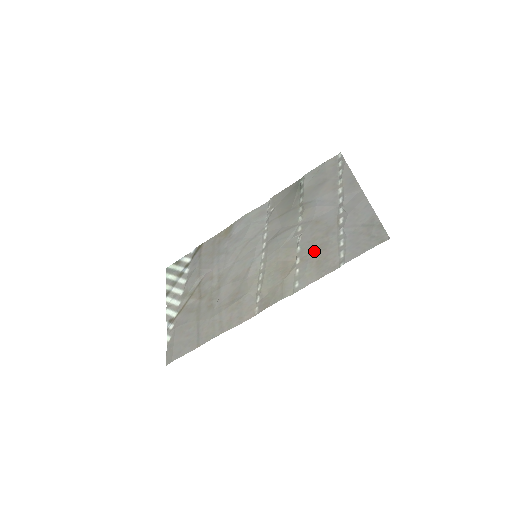
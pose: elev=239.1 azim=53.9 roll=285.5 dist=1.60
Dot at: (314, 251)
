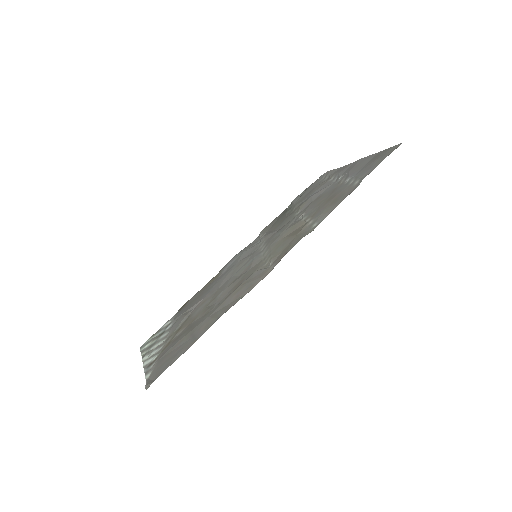
Dot at: (324, 204)
